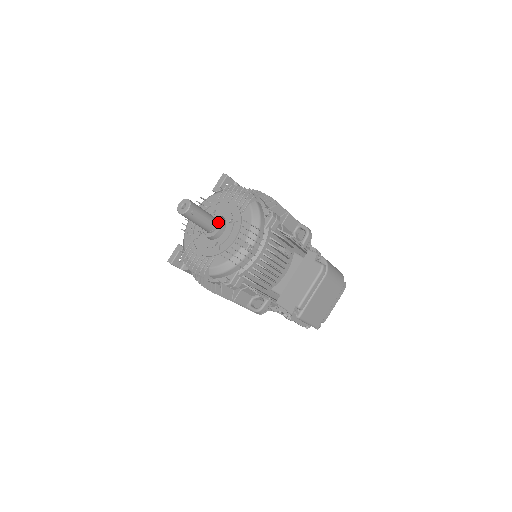
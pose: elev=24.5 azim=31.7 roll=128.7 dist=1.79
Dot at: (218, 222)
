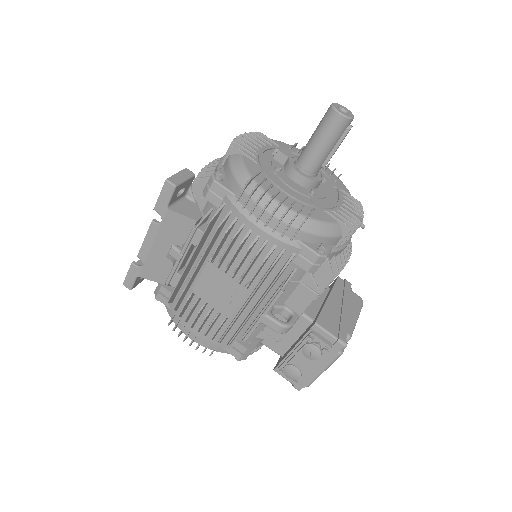
Dot at: occluded
